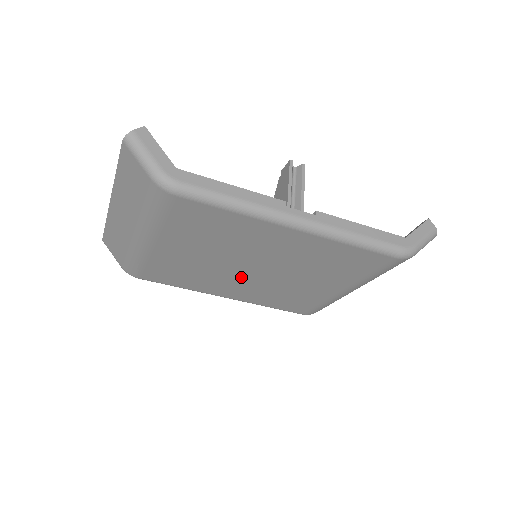
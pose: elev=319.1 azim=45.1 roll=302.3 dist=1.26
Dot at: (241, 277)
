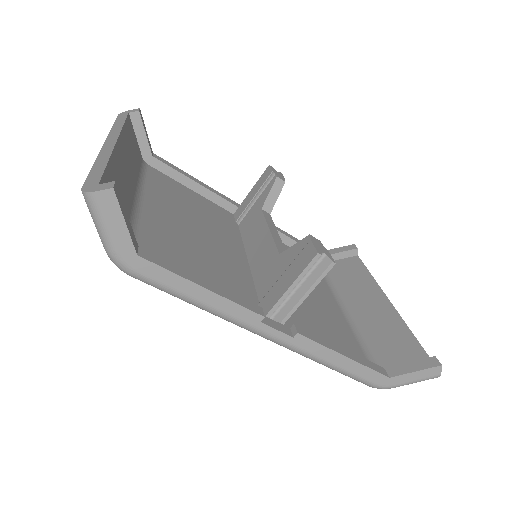
Dot at: occluded
